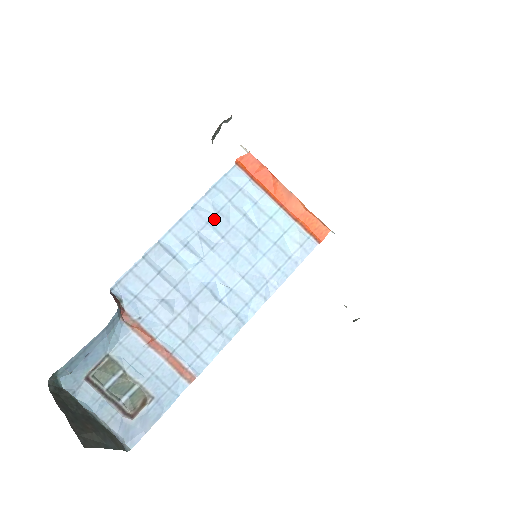
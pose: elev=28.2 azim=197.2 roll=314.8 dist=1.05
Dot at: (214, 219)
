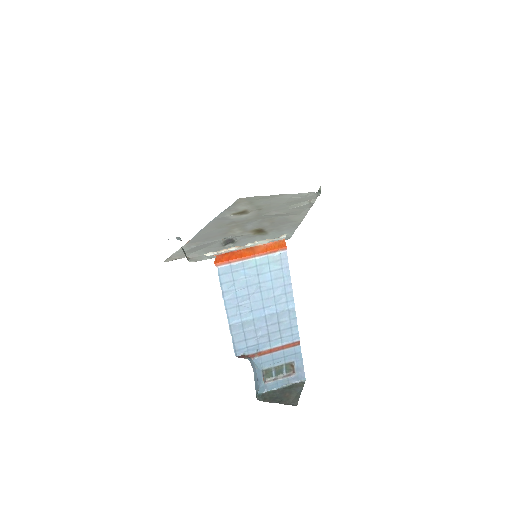
Dot at: (237, 294)
